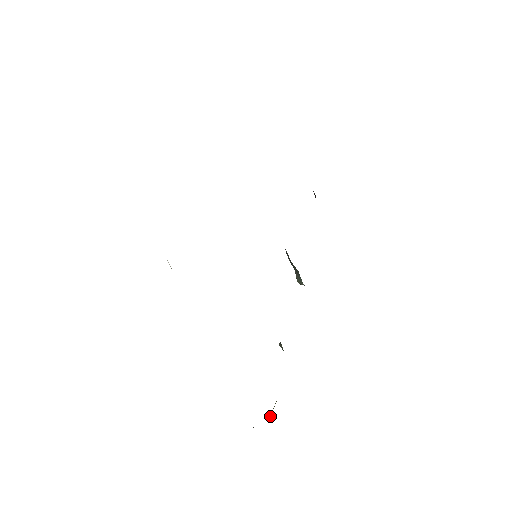
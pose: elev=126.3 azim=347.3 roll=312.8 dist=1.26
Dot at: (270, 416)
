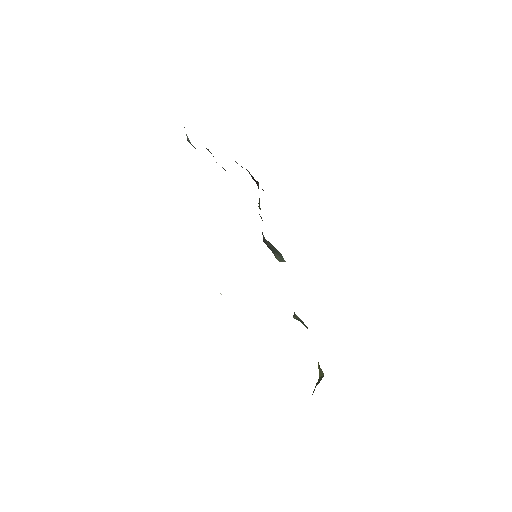
Dot at: (320, 374)
